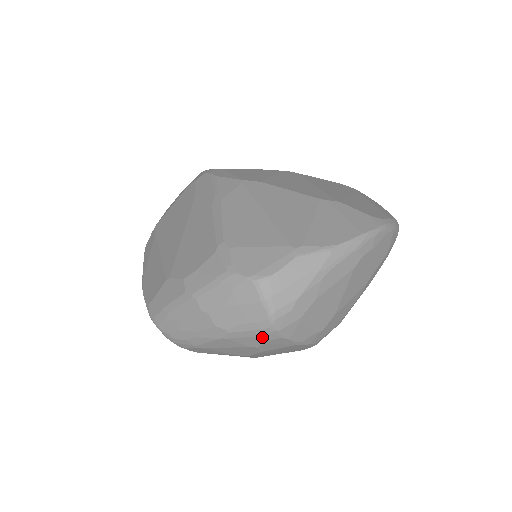
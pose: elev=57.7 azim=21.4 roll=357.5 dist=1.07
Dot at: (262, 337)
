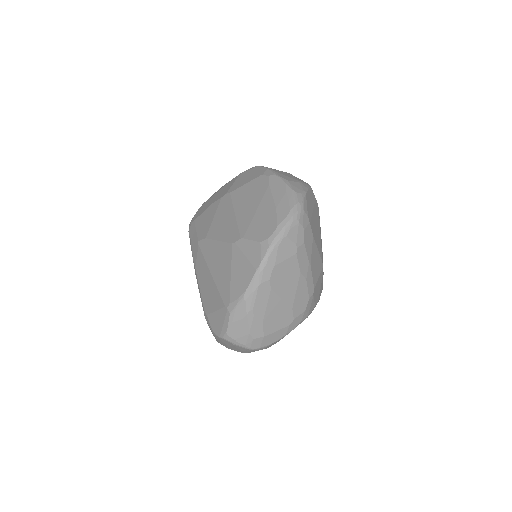
Dot at: occluded
